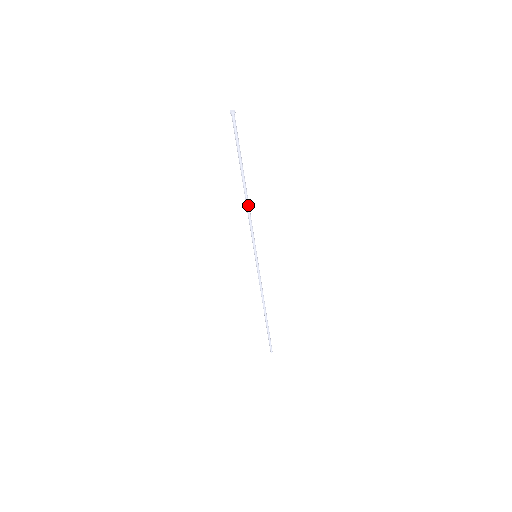
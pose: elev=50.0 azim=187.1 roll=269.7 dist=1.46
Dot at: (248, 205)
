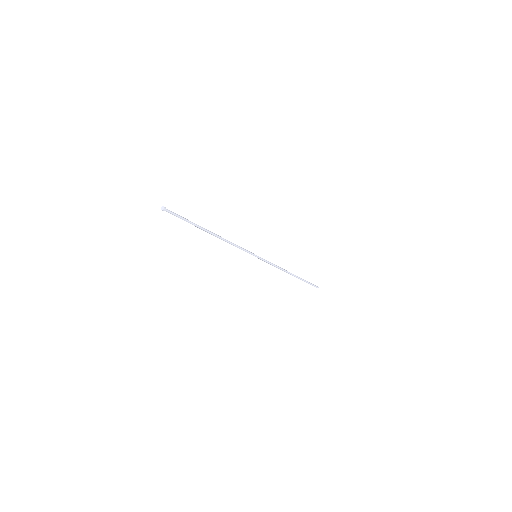
Dot at: occluded
